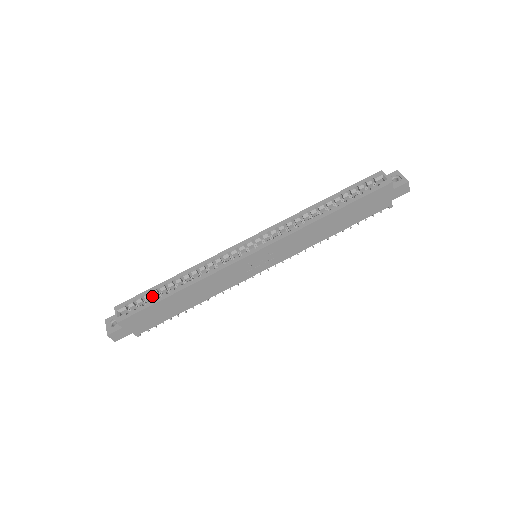
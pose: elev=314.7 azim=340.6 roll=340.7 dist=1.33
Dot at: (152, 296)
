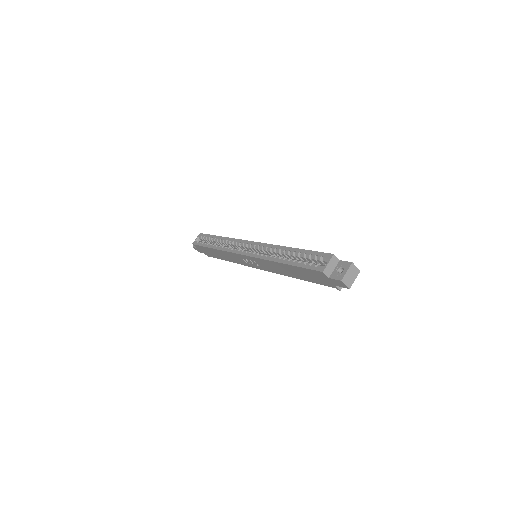
Dot at: occluded
